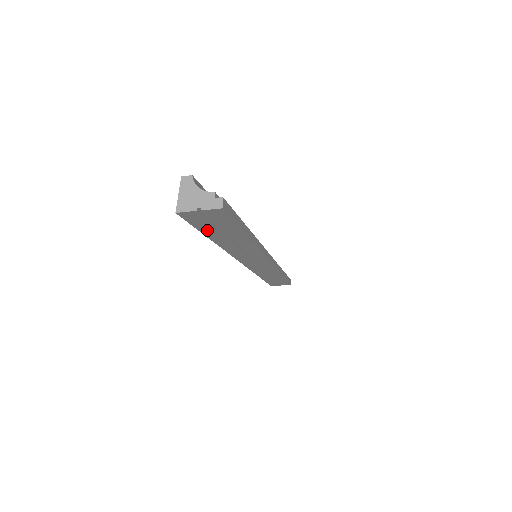
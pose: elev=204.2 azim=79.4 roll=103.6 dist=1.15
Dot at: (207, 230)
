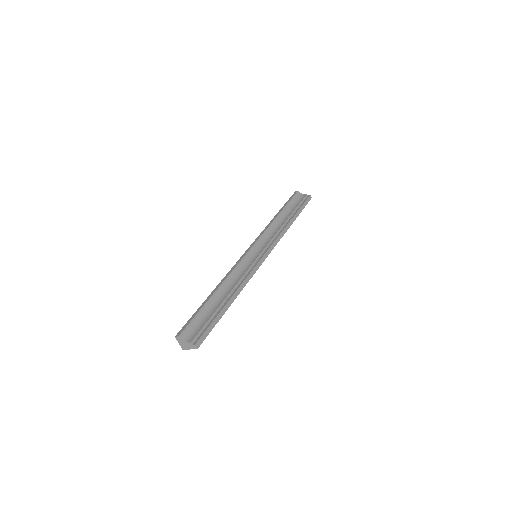
Dot at: occluded
